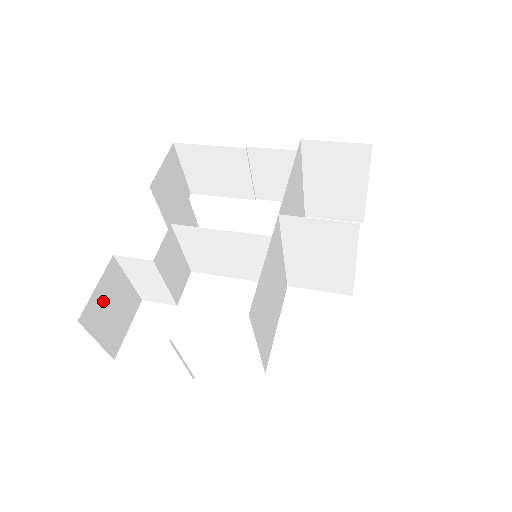
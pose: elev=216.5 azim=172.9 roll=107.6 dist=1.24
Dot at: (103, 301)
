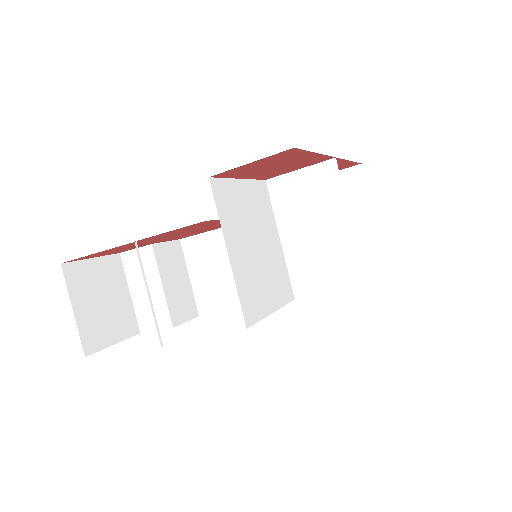
Dot at: (95, 280)
